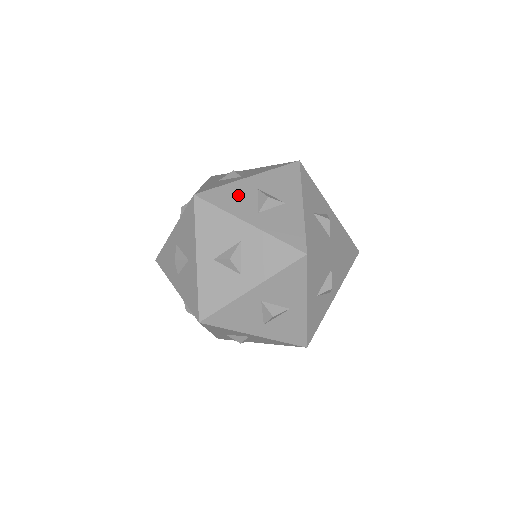
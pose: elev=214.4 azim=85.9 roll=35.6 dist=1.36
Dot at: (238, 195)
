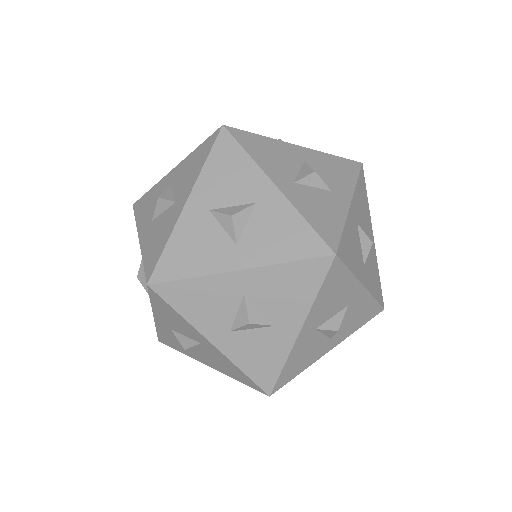
Dot at: (353, 241)
